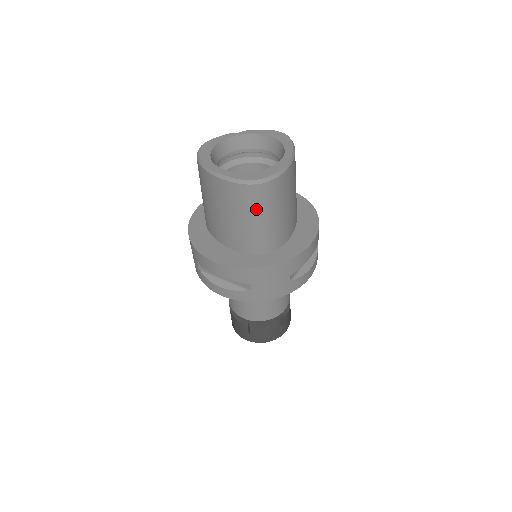
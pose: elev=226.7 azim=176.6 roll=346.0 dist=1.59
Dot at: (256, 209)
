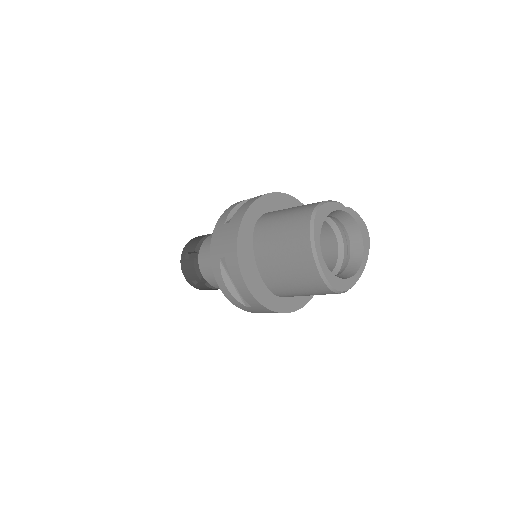
Dot at: (313, 292)
